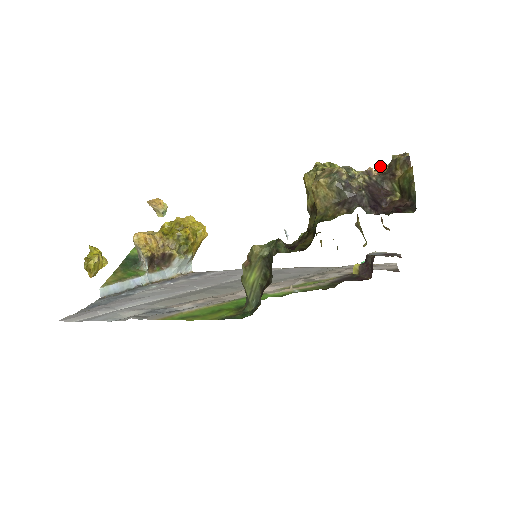
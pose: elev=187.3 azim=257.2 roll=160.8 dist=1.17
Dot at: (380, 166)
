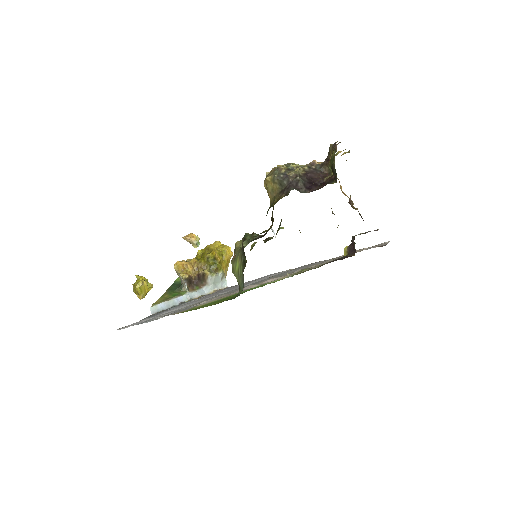
Dot at: occluded
